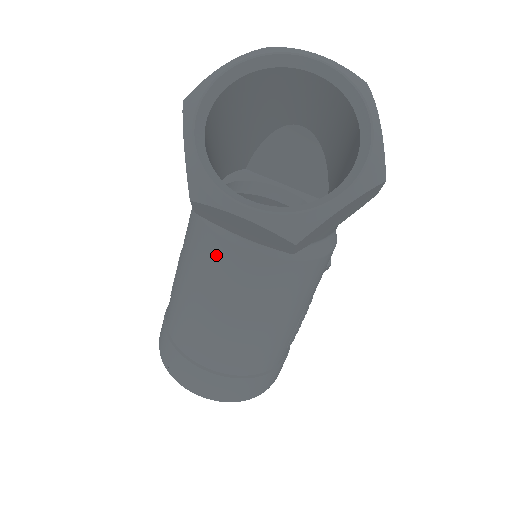
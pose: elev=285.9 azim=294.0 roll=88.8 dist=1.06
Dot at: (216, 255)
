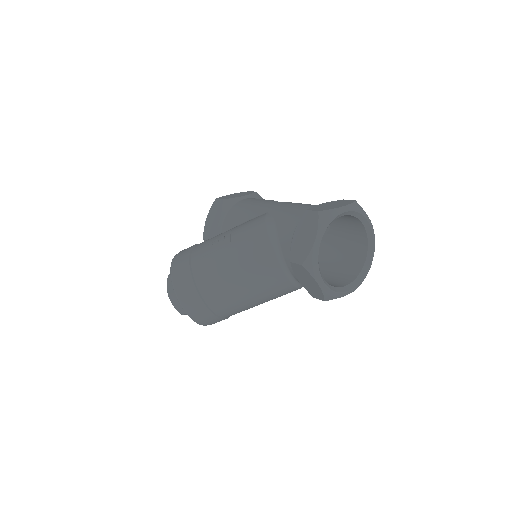
Dot at: (270, 271)
